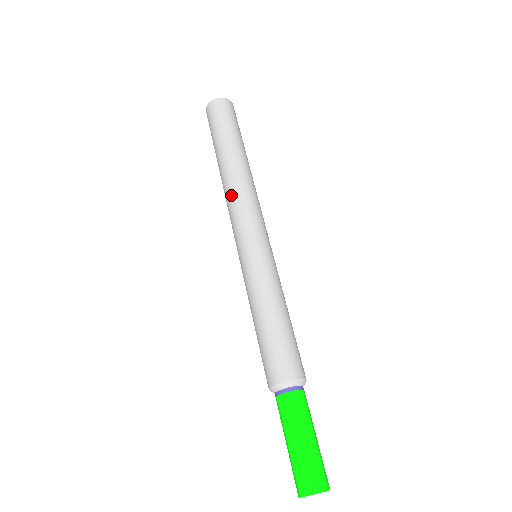
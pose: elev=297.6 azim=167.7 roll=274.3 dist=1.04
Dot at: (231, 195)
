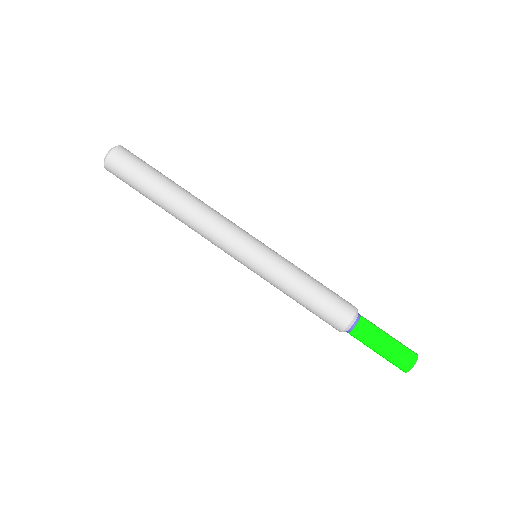
Dot at: occluded
